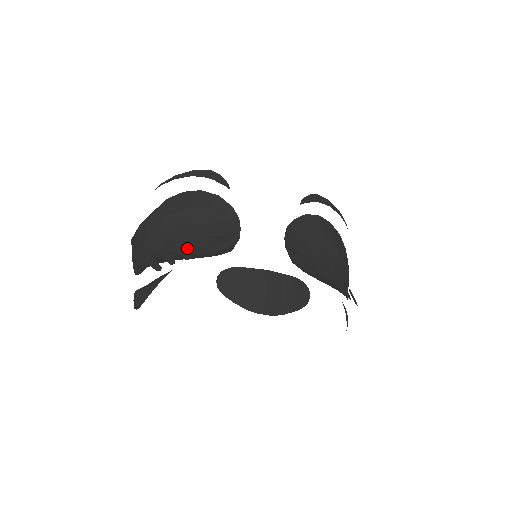
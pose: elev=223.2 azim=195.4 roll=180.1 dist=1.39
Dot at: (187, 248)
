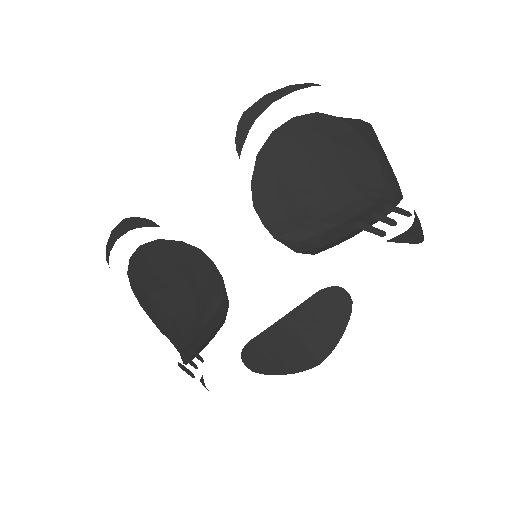
Dot at: (192, 321)
